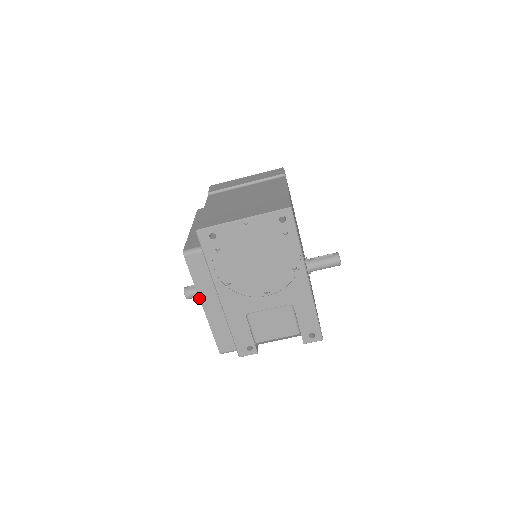
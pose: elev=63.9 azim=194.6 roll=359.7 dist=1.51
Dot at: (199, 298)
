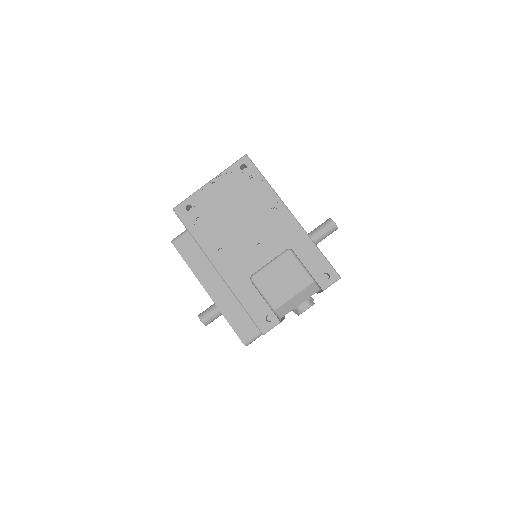
Dot at: (200, 283)
